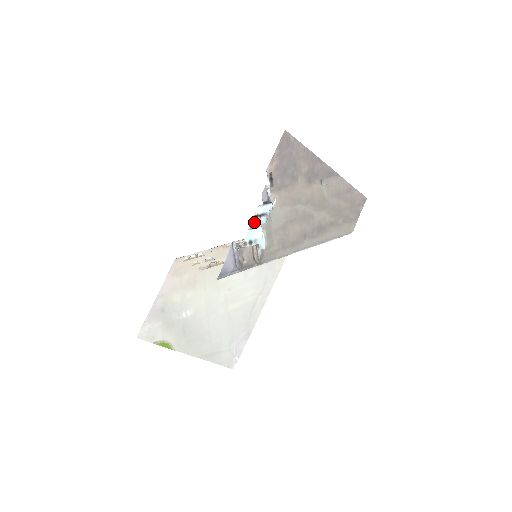
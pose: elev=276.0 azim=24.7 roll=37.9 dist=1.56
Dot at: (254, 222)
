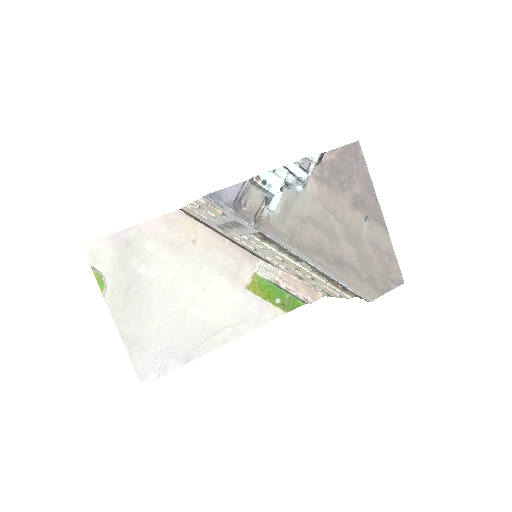
Dot at: (280, 170)
